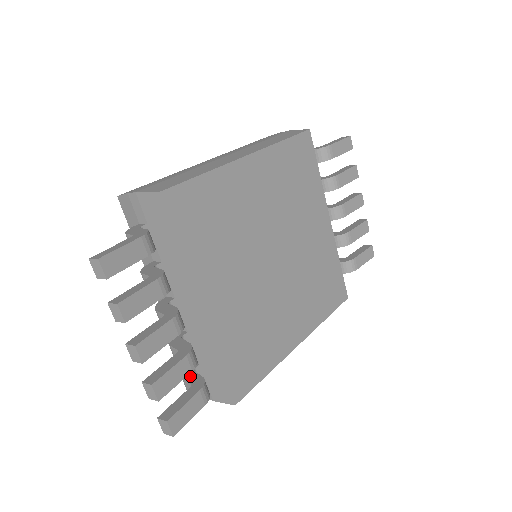
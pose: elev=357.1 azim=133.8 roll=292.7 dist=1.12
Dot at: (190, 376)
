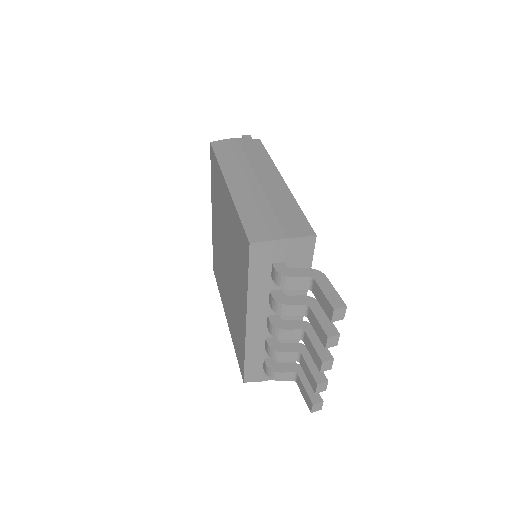
Dot at: (284, 368)
